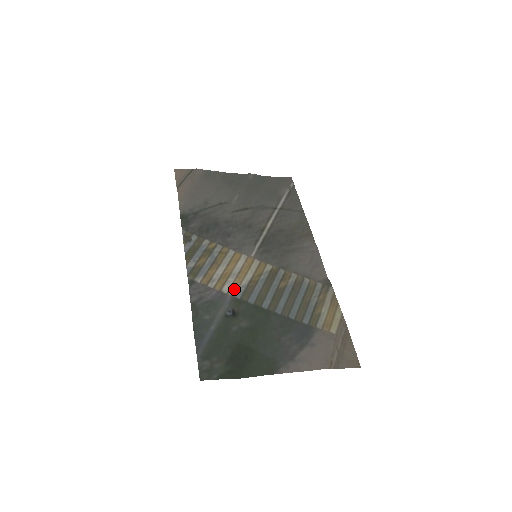
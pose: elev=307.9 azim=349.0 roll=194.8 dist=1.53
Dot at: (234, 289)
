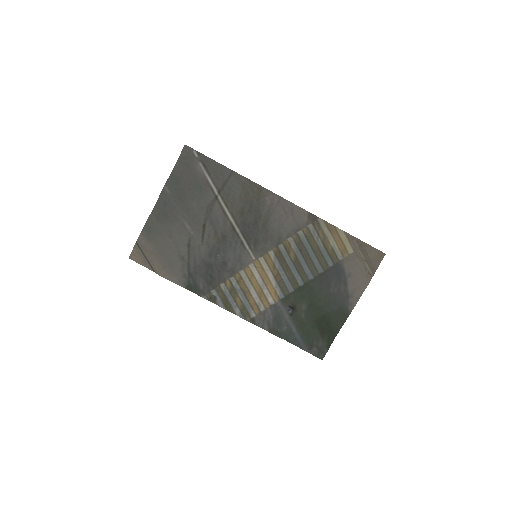
Dot at: (275, 295)
